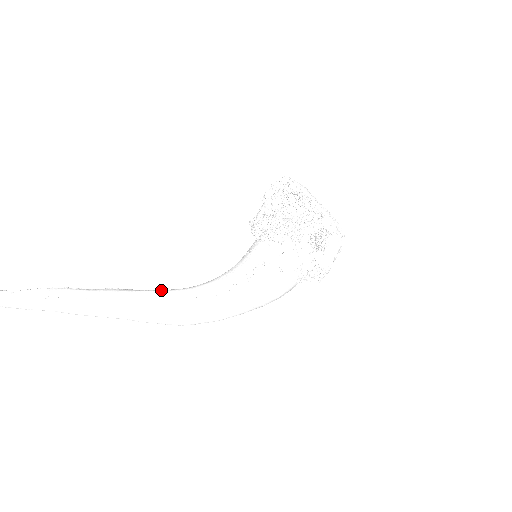
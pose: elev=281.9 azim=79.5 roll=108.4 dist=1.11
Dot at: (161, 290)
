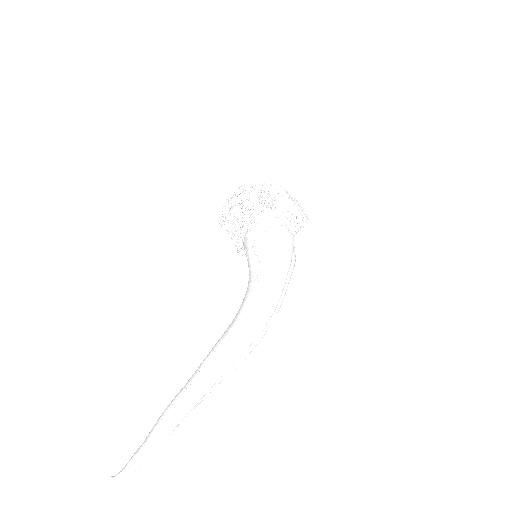
Dot at: (224, 333)
